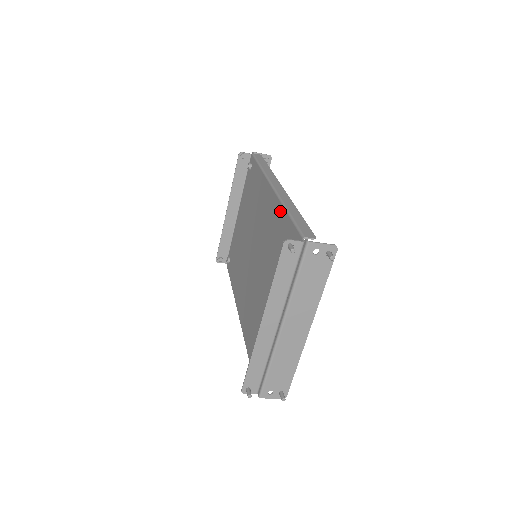
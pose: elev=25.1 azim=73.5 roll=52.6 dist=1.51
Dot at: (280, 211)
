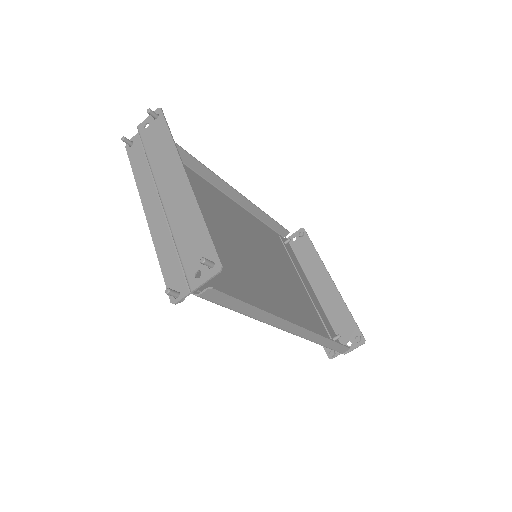
Dot at: (199, 180)
